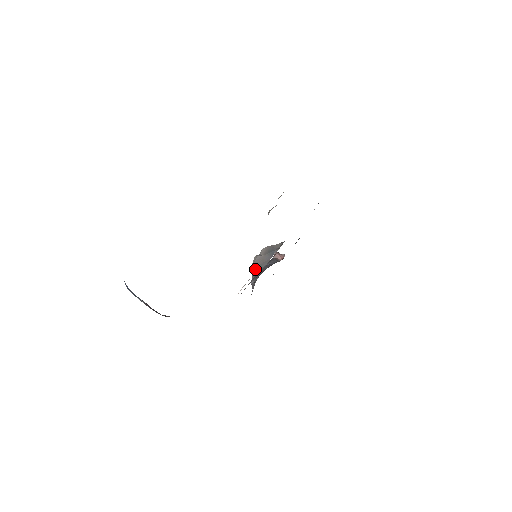
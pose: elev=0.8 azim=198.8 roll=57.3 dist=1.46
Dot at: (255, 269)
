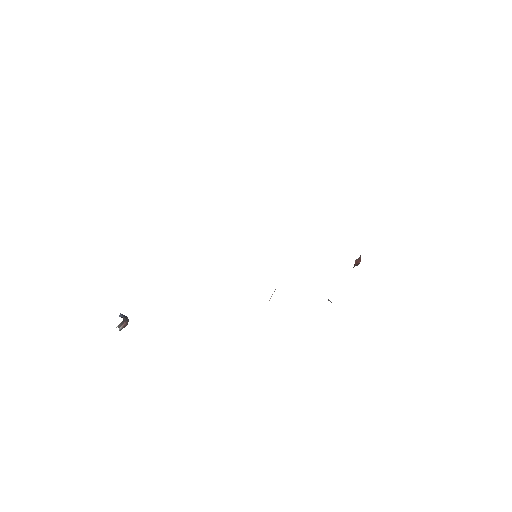
Dot at: occluded
